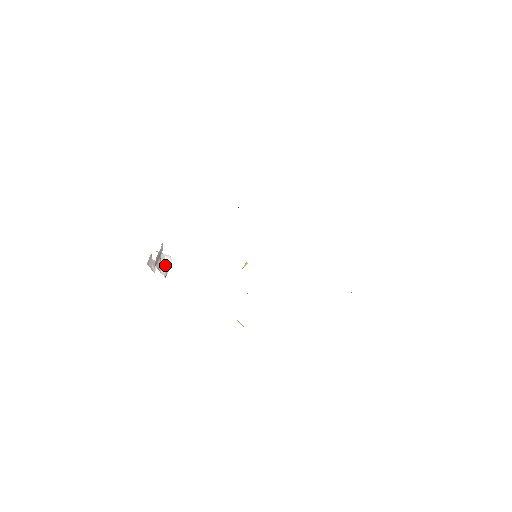
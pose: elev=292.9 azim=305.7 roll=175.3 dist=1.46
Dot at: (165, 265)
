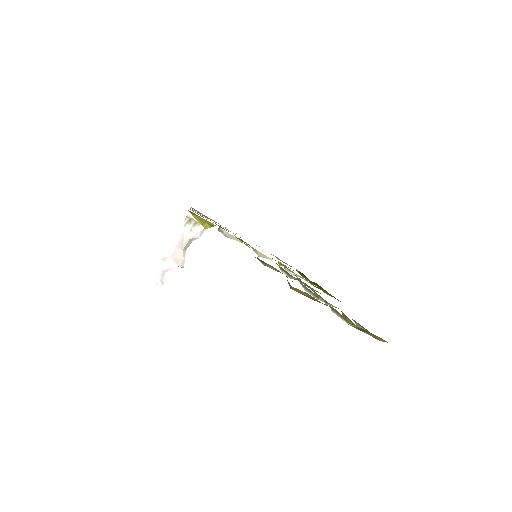
Dot at: (176, 257)
